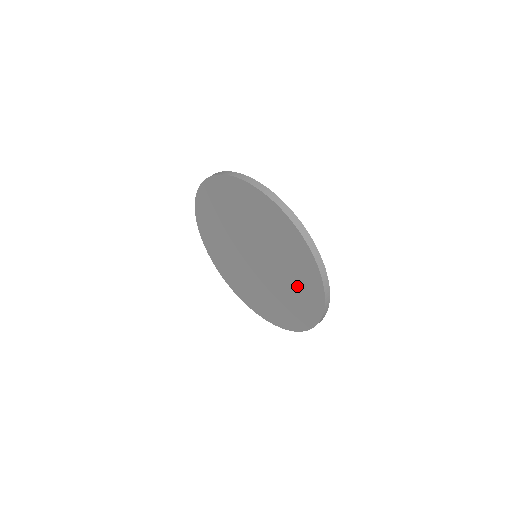
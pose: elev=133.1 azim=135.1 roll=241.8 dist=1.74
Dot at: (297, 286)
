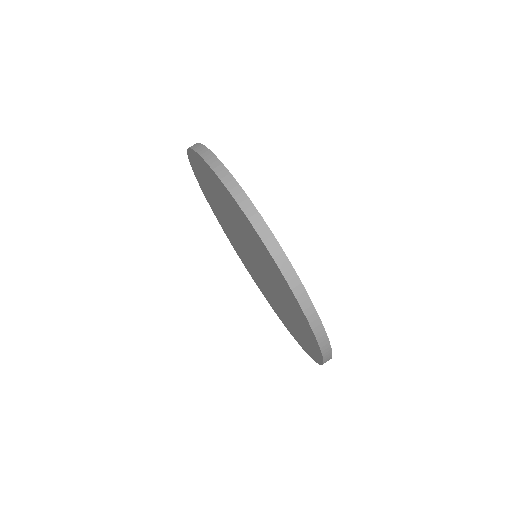
Dot at: (295, 325)
